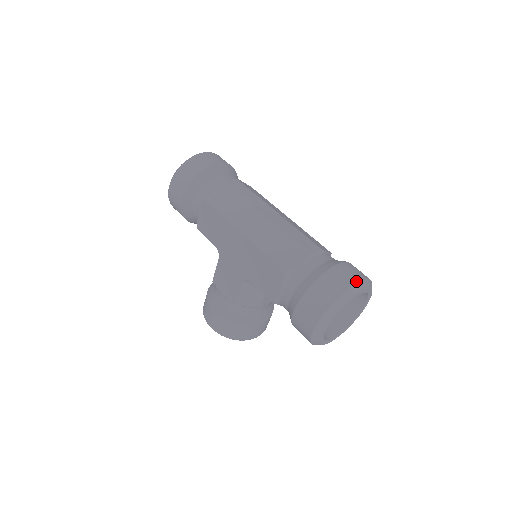
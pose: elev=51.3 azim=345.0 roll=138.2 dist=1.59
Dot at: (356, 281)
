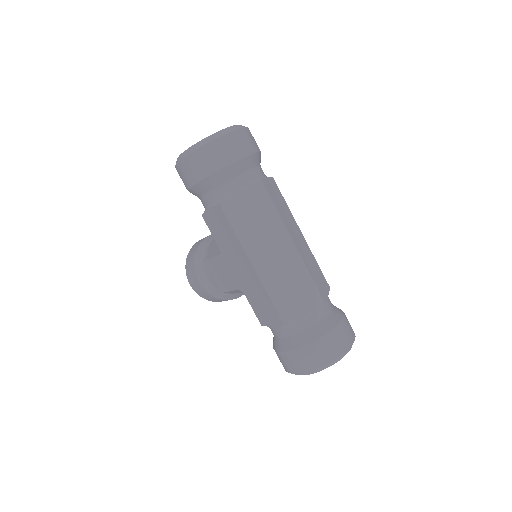
Dot at: (344, 351)
